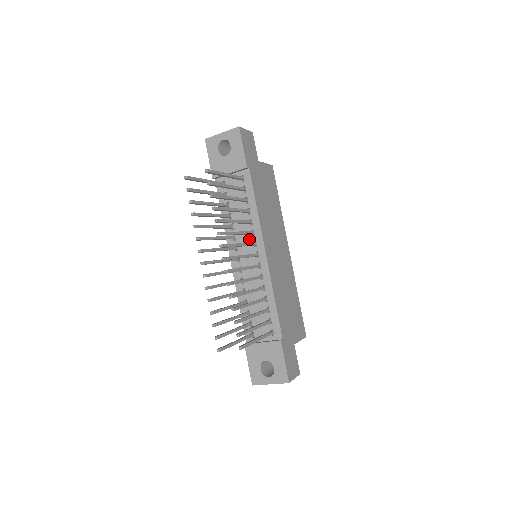
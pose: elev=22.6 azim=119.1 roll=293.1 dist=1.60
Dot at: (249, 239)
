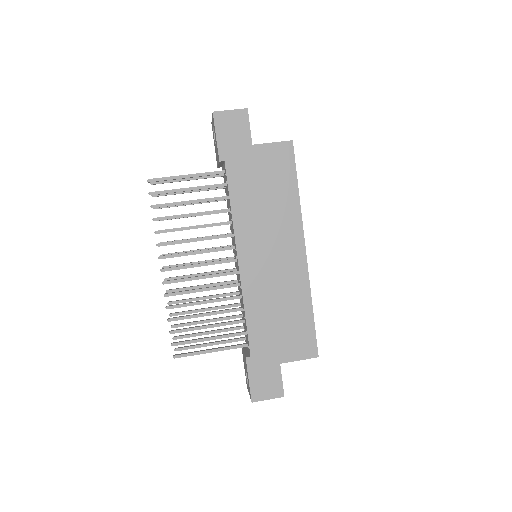
Dot at: occluded
